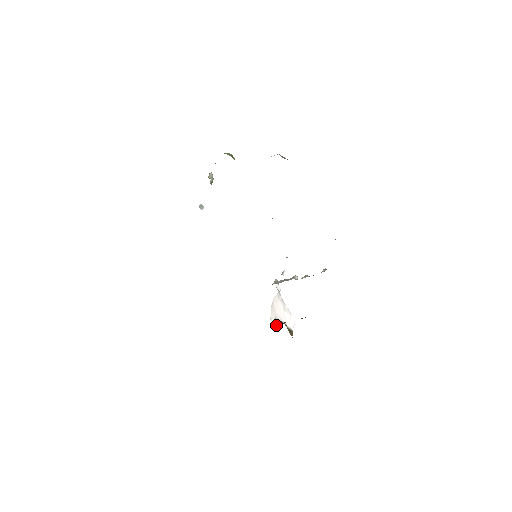
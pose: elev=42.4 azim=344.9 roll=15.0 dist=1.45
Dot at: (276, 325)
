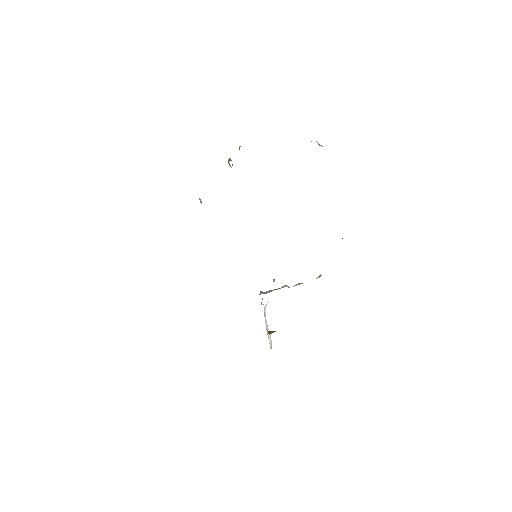
Dot at: (271, 333)
